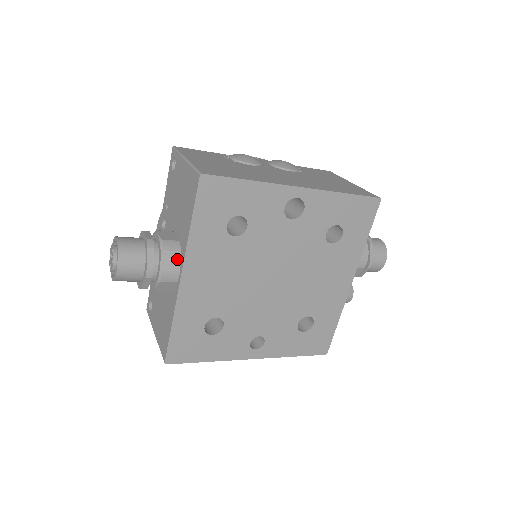
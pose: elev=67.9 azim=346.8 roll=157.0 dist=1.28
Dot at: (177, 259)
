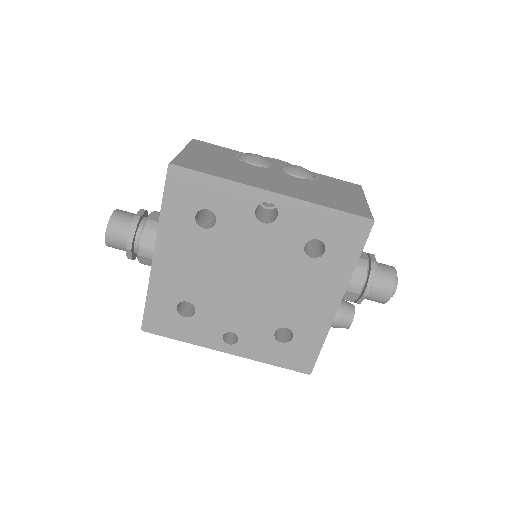
Dot at: (155, 238)
